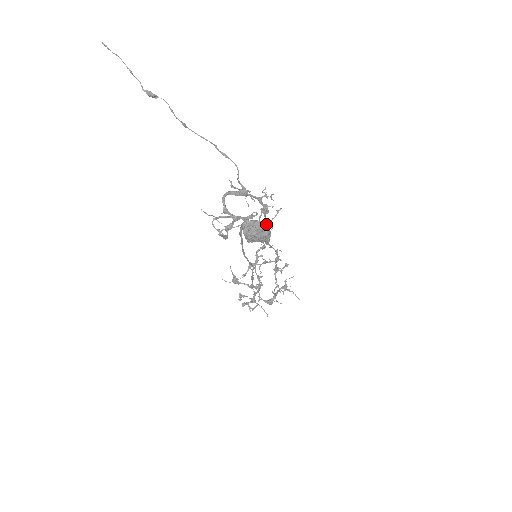
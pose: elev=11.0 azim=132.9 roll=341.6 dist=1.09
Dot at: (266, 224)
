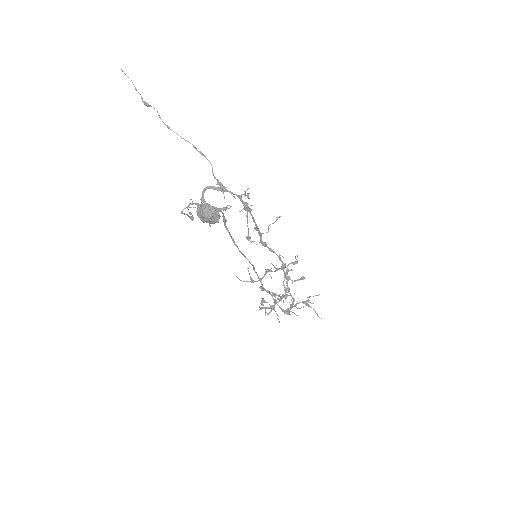
Dot at: (214, 207)
